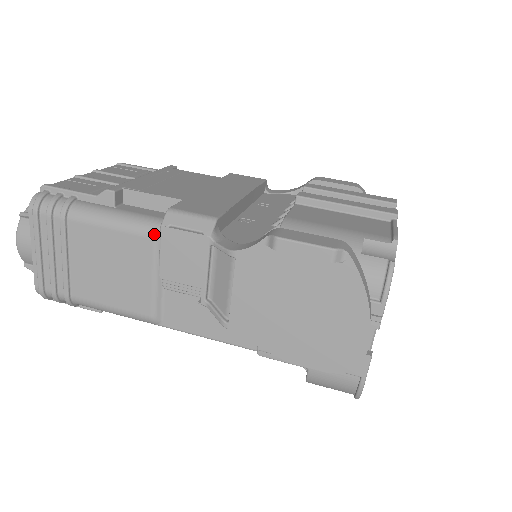
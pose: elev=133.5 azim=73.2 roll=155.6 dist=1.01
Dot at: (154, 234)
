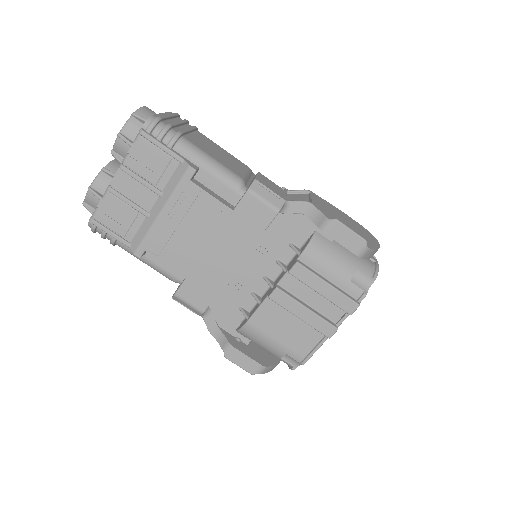
Dot at: occluded
